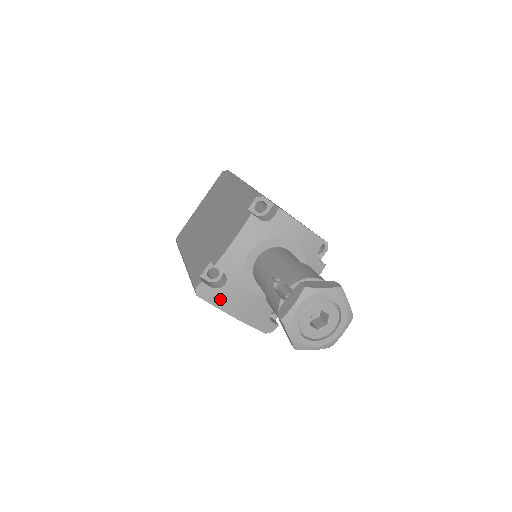
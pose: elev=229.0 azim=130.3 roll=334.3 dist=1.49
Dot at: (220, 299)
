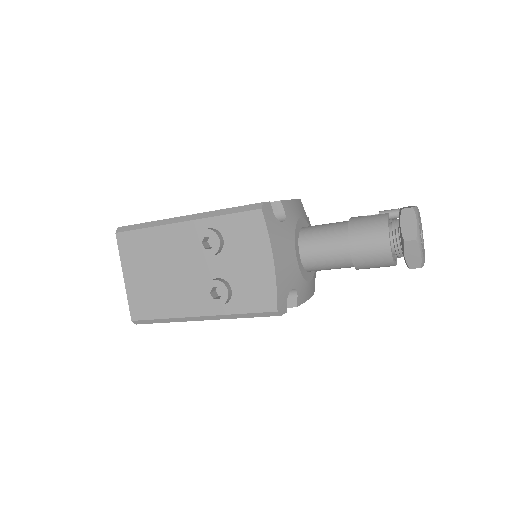
Dot at: (275, 231)
